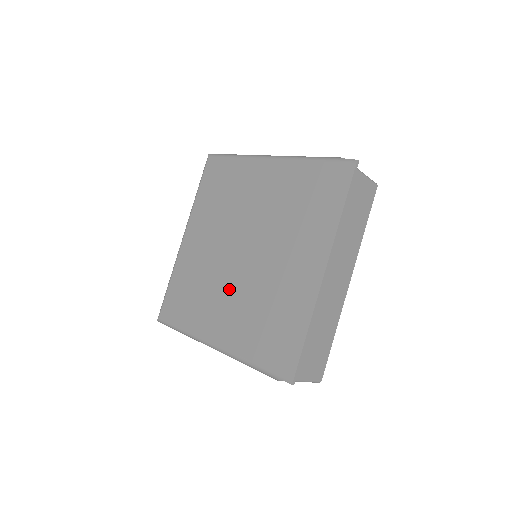
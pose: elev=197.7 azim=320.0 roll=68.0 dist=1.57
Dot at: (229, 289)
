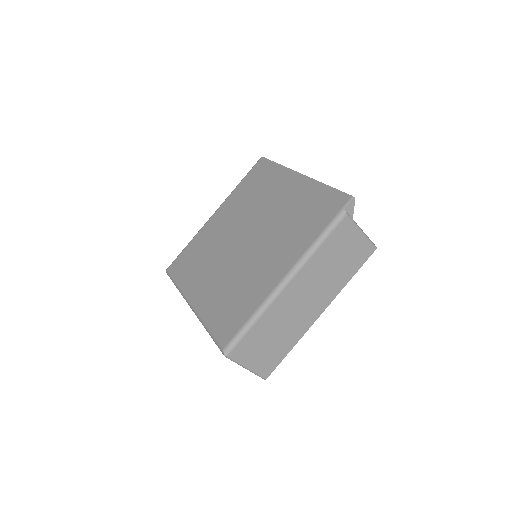
Dot at: (259, 254)
